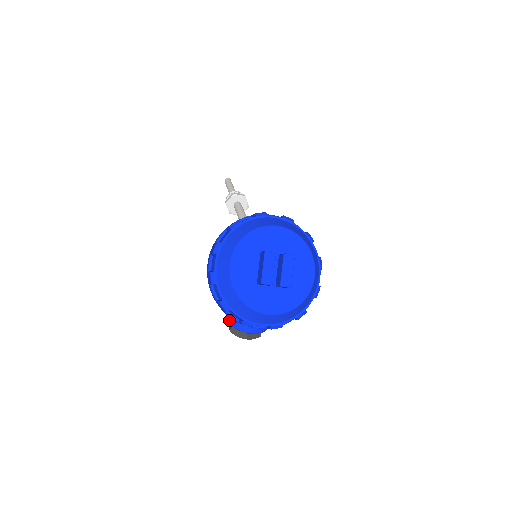
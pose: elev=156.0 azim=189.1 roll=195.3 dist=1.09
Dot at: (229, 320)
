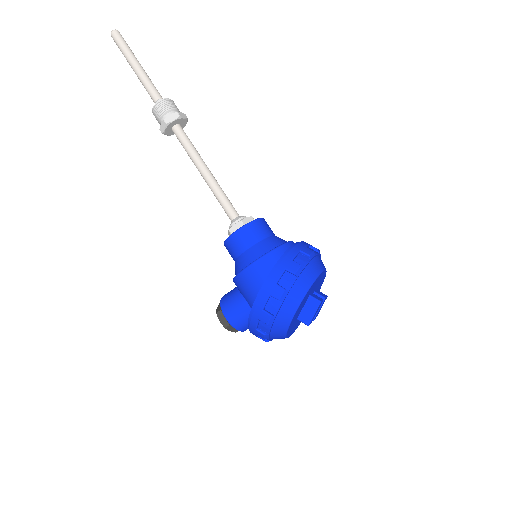
Dot at: (233, 323)
